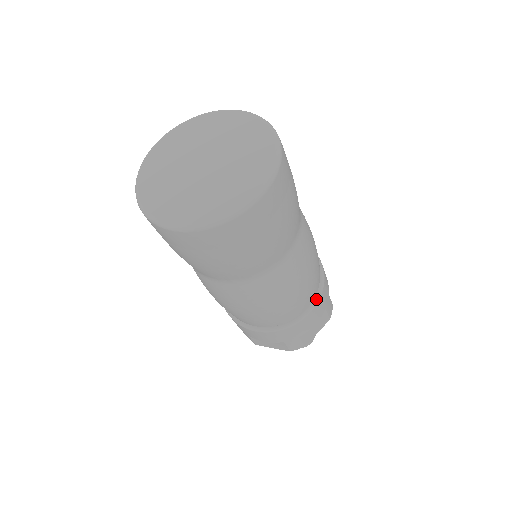
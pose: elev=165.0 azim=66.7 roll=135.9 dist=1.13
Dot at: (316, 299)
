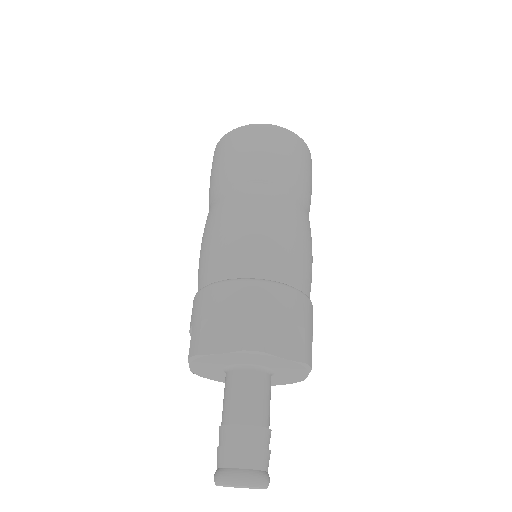
Dot at: (300, 290)
